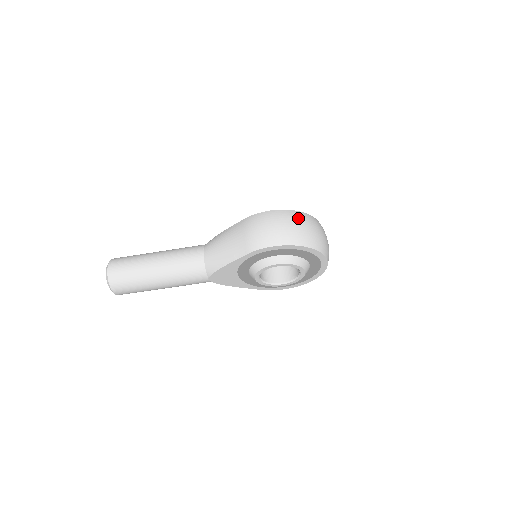
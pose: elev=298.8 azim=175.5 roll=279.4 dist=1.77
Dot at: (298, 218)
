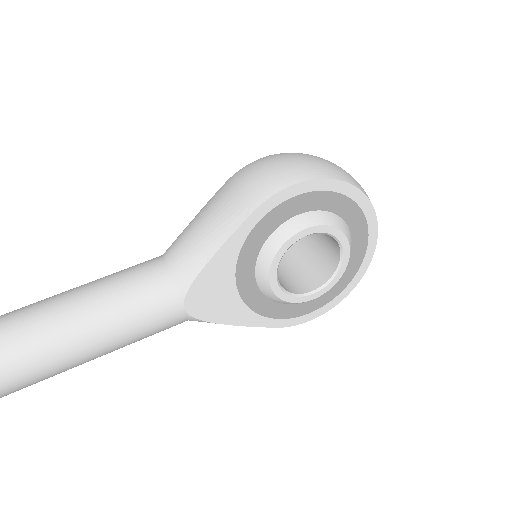
Dot at: (314, 156)
